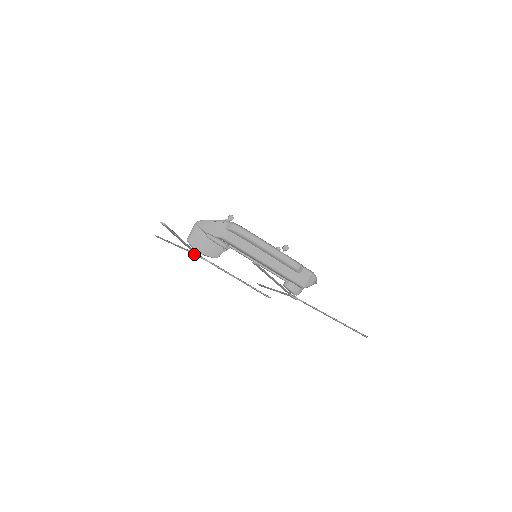
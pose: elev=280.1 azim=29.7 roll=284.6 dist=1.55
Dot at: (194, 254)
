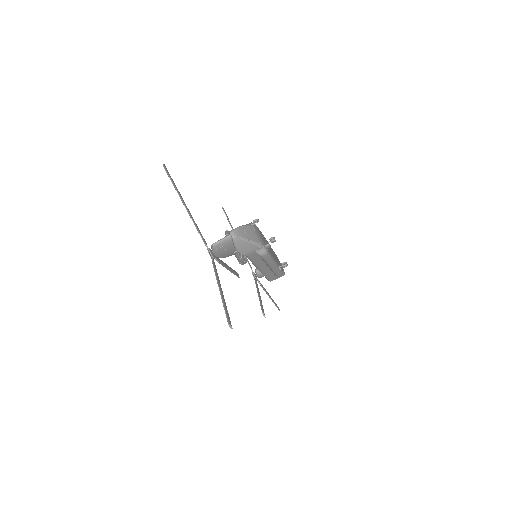
Dot at: (209, 254)
